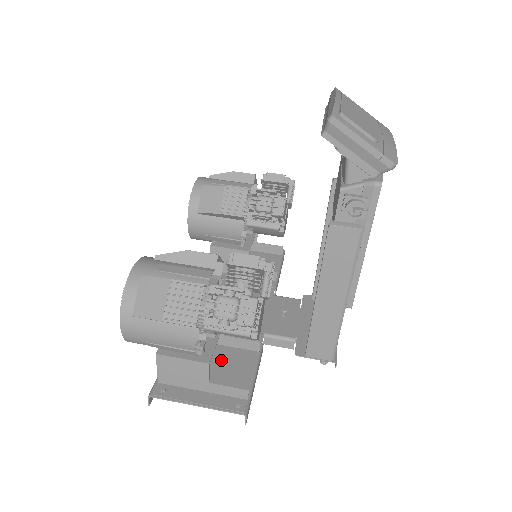
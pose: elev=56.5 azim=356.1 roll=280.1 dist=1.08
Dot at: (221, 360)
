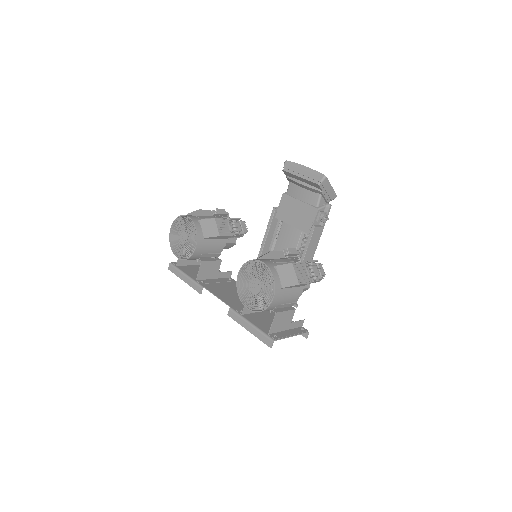
Dot at: (271, 317)
